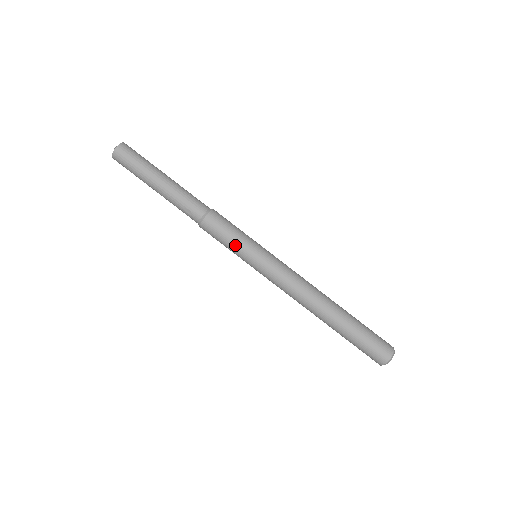
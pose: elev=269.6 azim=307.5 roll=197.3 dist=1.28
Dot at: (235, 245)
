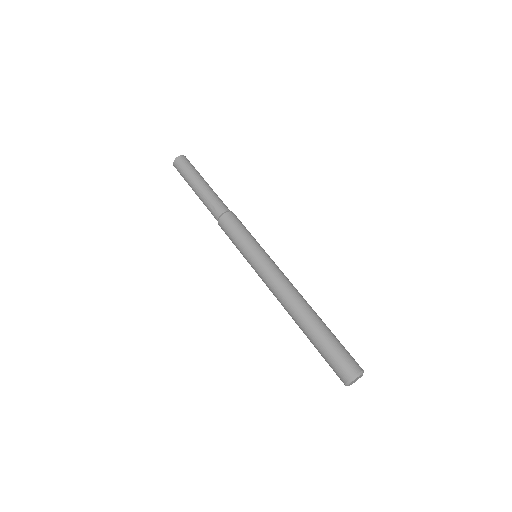
Dot at: (240, 239)
